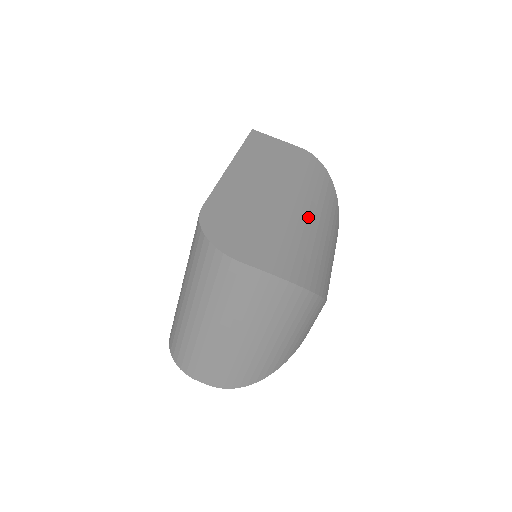
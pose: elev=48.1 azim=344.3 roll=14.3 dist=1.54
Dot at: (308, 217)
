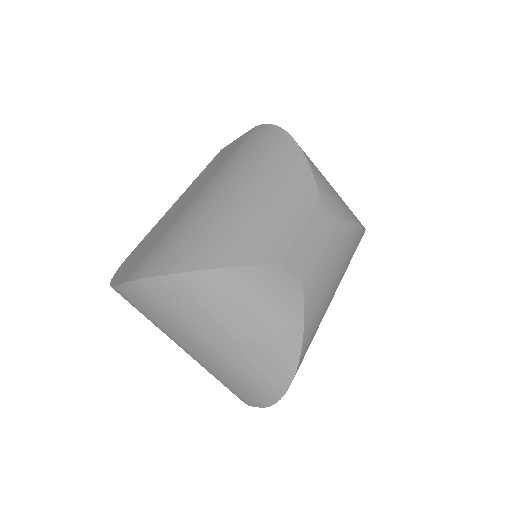
Dot at: (214, 196)
